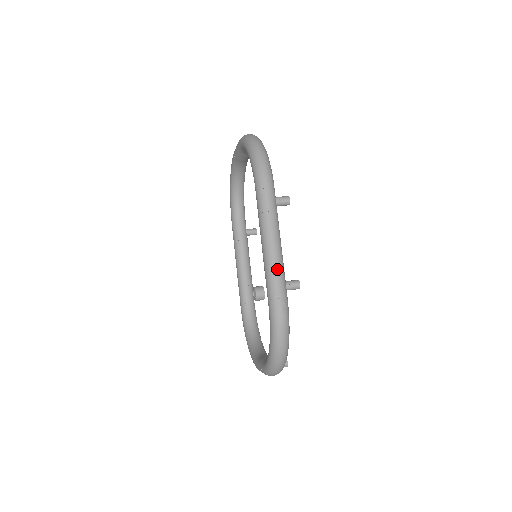
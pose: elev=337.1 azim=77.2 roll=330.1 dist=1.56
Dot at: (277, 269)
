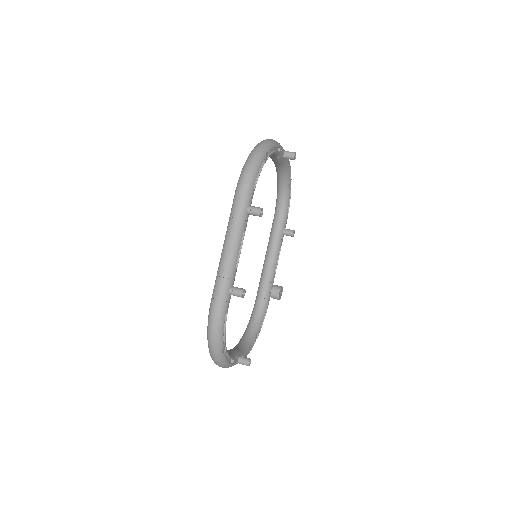
Dot at: (224, 273)
